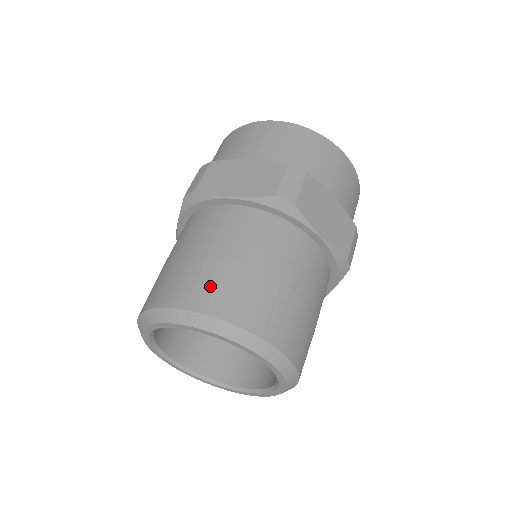
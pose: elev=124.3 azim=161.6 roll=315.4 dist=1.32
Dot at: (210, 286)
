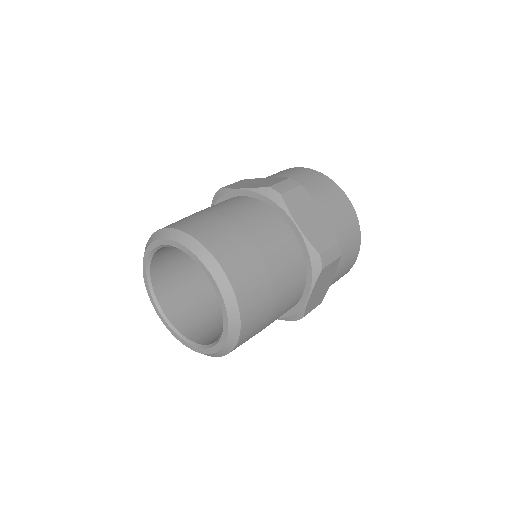
Dot at: (194, 221)
